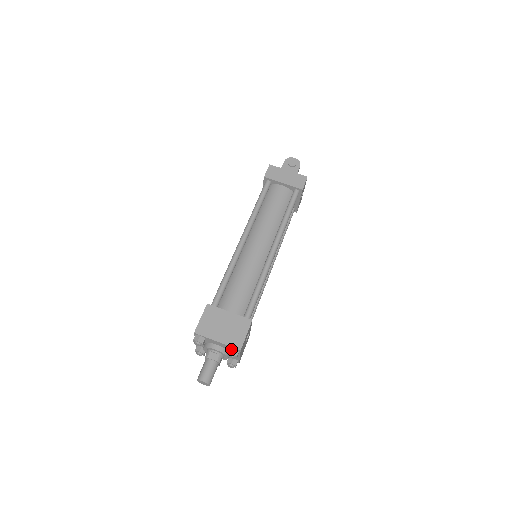
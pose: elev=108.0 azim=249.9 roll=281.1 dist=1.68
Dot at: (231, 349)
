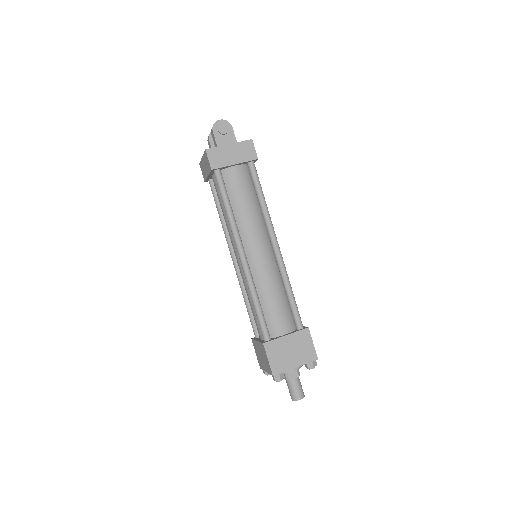
Dot at: (310, 364)
